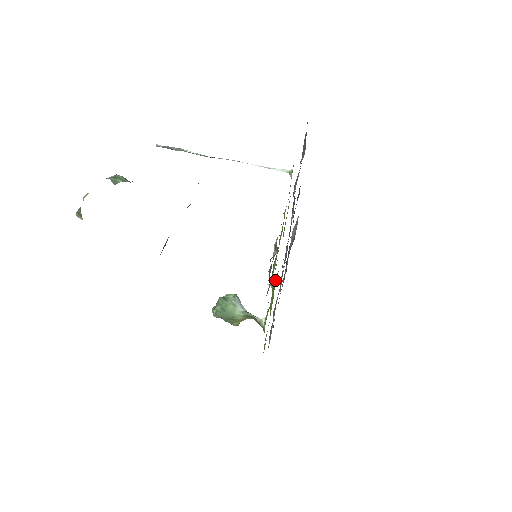
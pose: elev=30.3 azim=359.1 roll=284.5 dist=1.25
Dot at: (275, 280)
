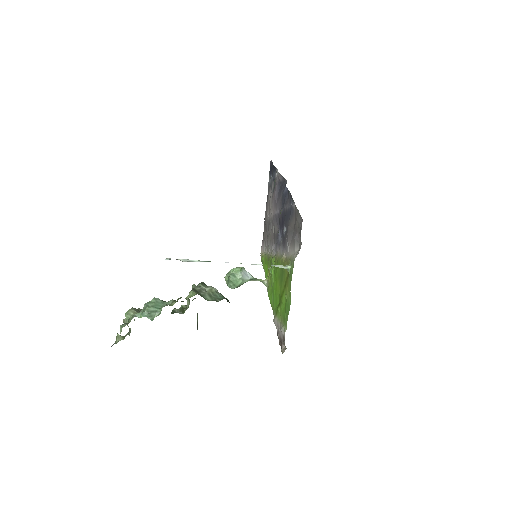
Dot at: (273, 269)
